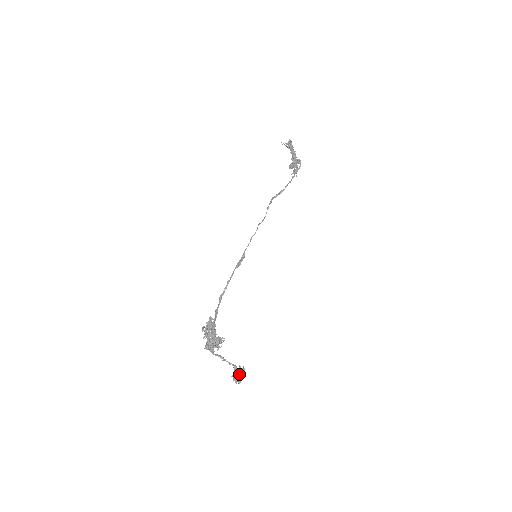
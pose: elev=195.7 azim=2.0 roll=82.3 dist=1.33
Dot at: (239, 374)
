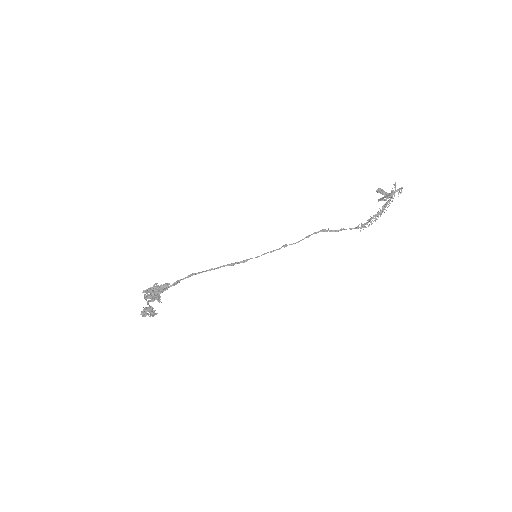
Dot at: (149, 314)
